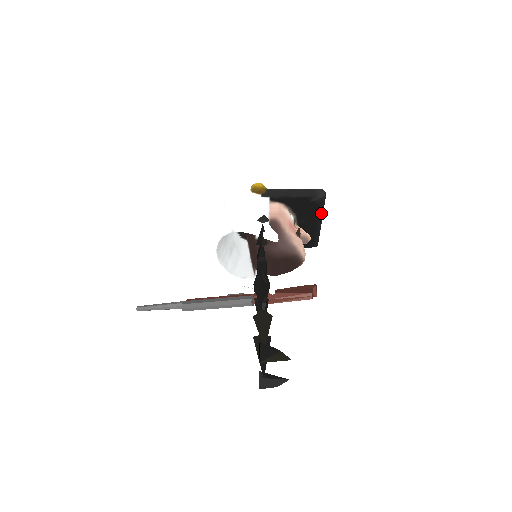
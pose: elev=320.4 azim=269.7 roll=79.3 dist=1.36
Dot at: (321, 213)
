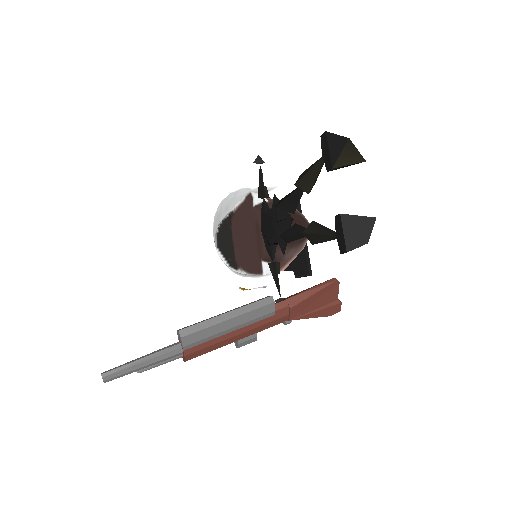
Dot at: occluded
